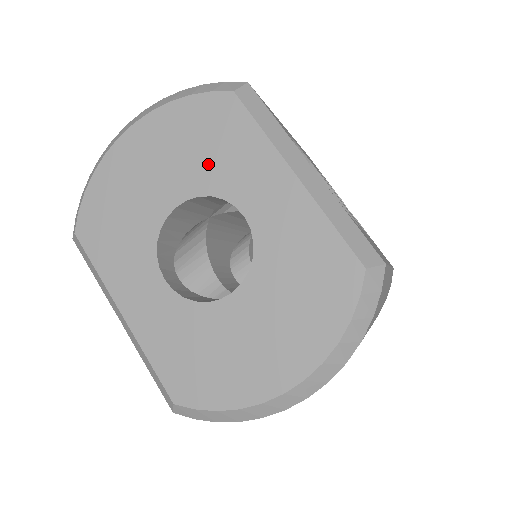
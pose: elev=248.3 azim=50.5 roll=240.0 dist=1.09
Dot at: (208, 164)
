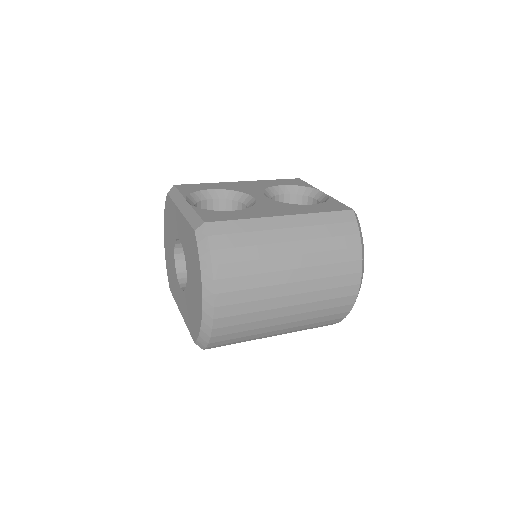
Dot at: (172, 228)
